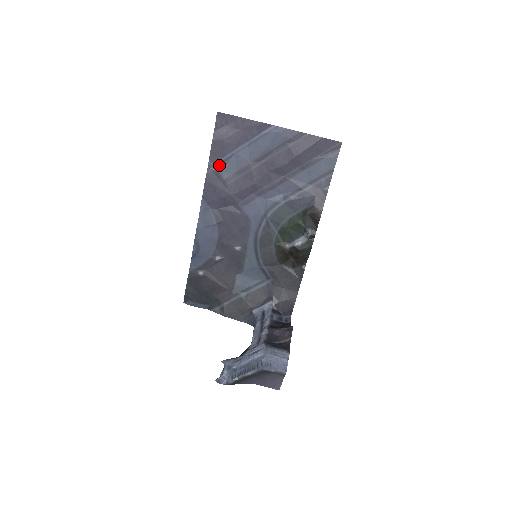
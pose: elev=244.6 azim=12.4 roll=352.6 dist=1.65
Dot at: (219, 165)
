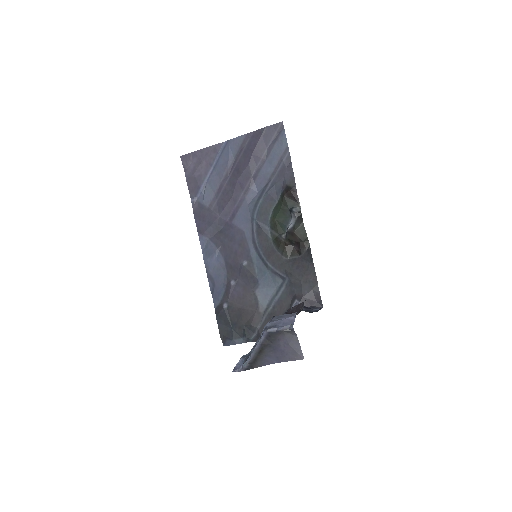
Dot at: (200, 198)
